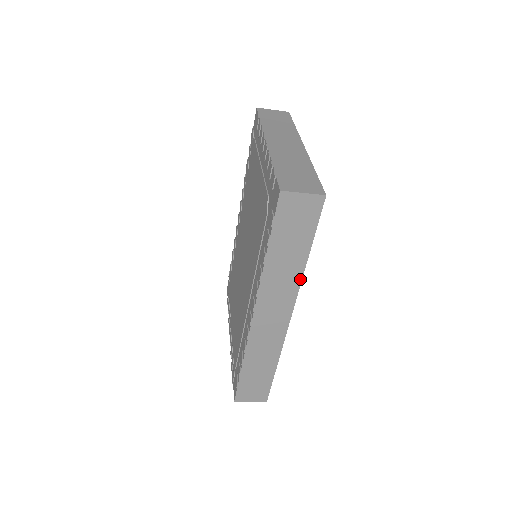
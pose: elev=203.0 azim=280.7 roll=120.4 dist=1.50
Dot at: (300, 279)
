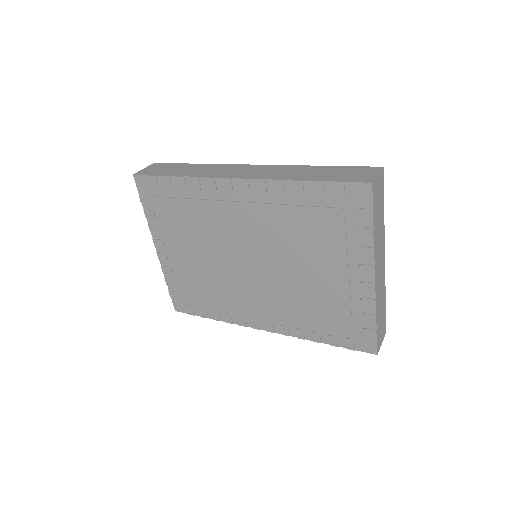
Dot at: occluded
